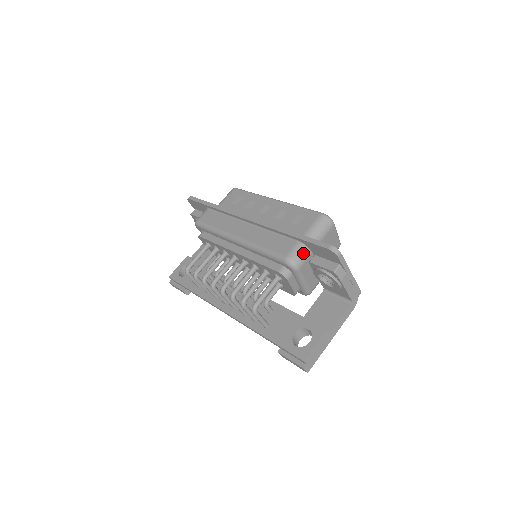
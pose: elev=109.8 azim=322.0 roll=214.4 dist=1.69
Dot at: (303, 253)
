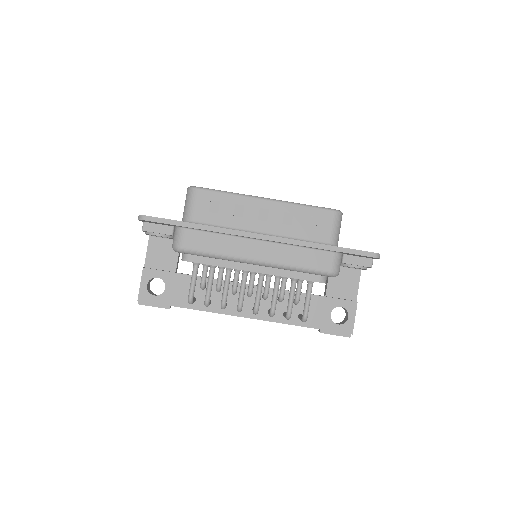
Dot at: (340, 260)
